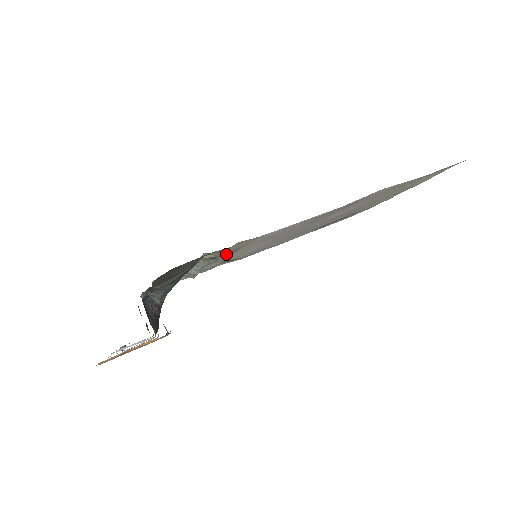
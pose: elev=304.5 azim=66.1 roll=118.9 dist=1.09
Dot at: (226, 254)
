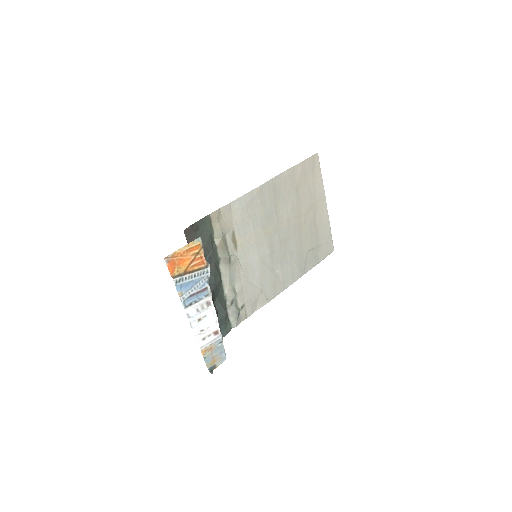
Dot at: (233, 251)
